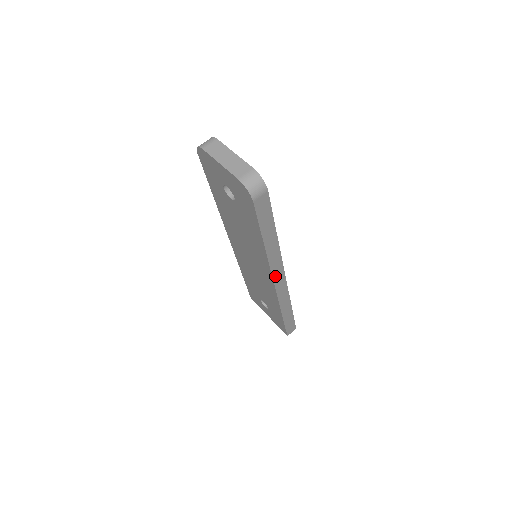
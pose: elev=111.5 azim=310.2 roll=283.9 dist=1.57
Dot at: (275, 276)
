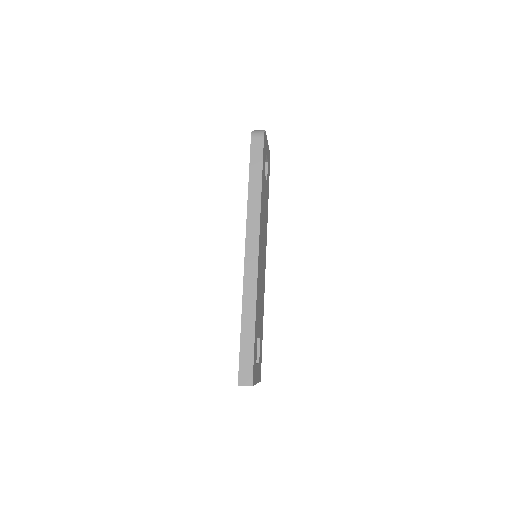
Dot at: (249, 240)
